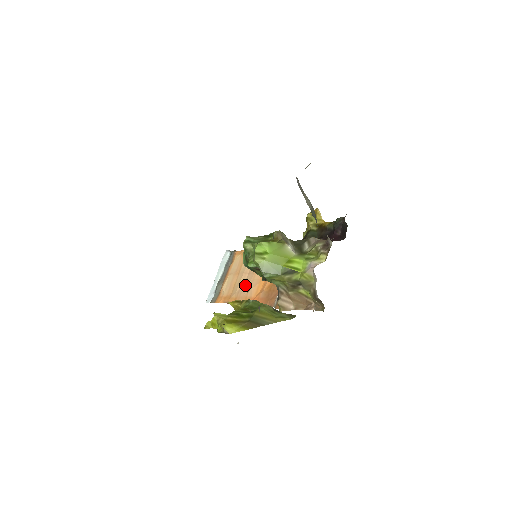
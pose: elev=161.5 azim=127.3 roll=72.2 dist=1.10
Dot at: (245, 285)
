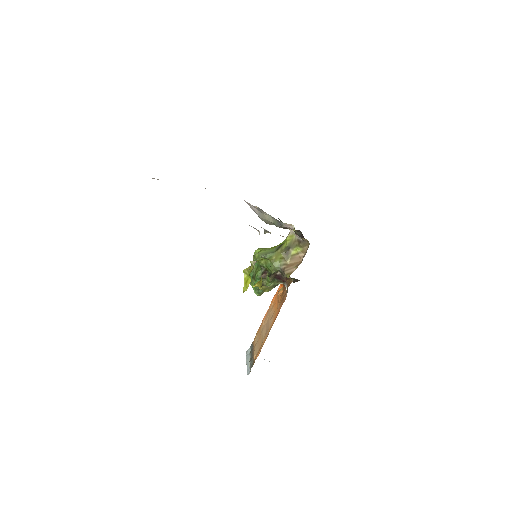
Dot at: (267, 328)
